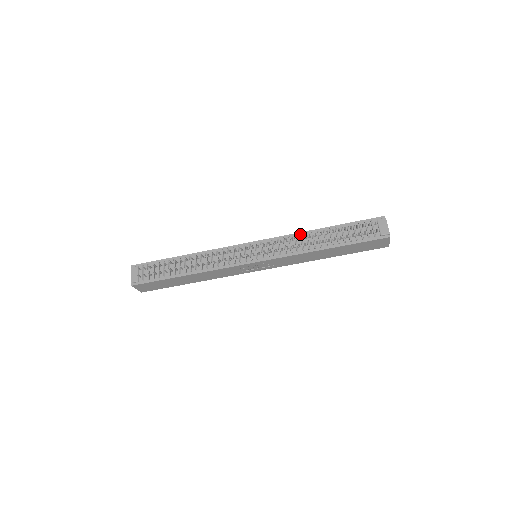
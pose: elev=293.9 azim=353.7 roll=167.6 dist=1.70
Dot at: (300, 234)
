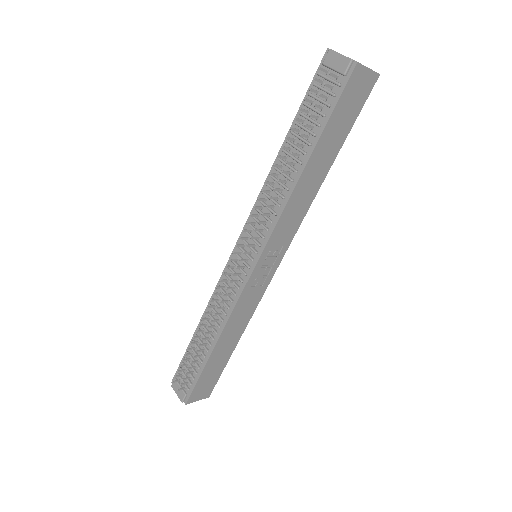
Dot at: (265, 184)
